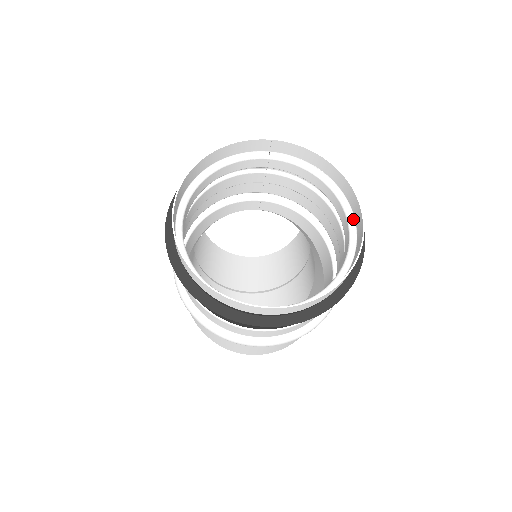
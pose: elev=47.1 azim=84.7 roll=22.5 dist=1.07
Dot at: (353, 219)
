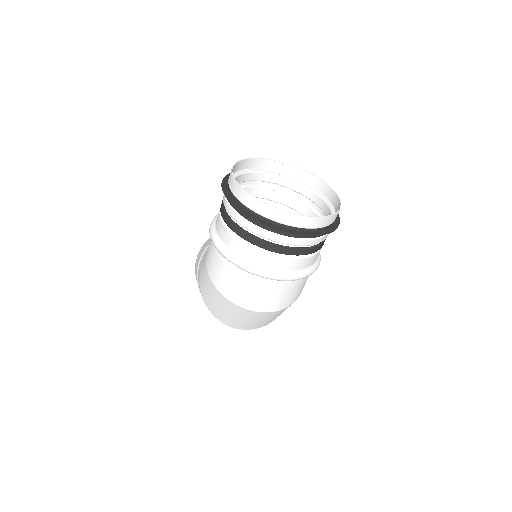
Dot at: (332, 205)
